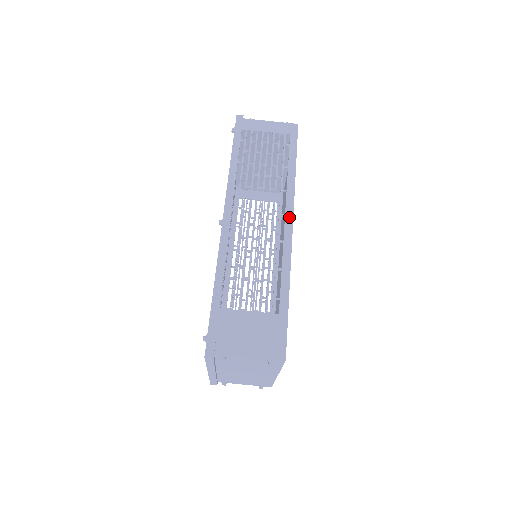
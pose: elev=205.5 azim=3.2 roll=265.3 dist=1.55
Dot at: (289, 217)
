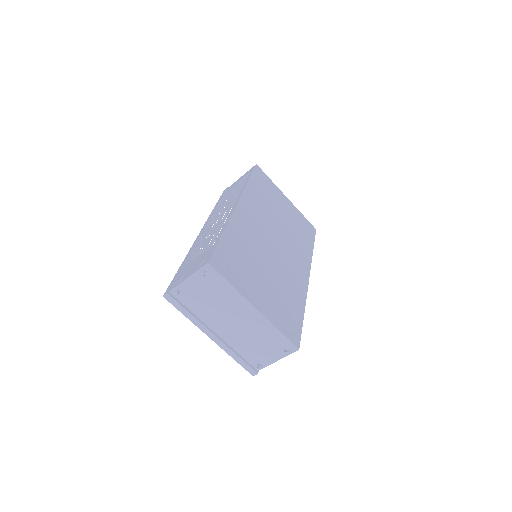
Dot at: (236, 201)
